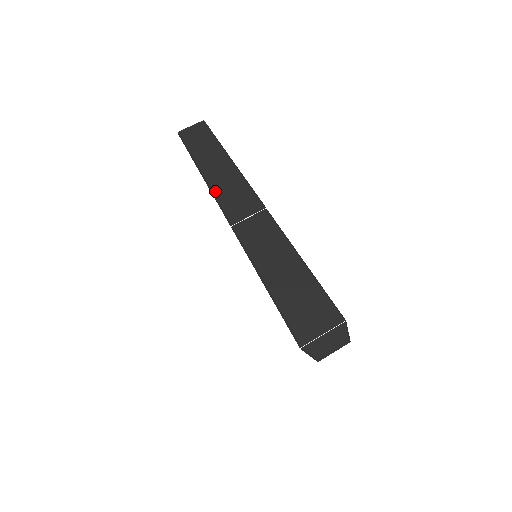
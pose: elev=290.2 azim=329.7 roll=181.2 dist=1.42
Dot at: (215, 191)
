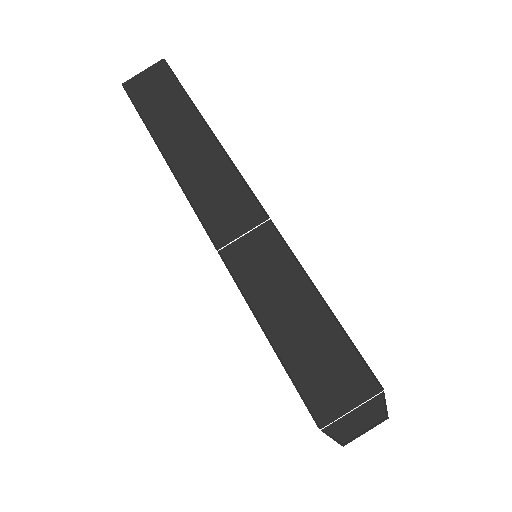
Dot at: (189, 192)
